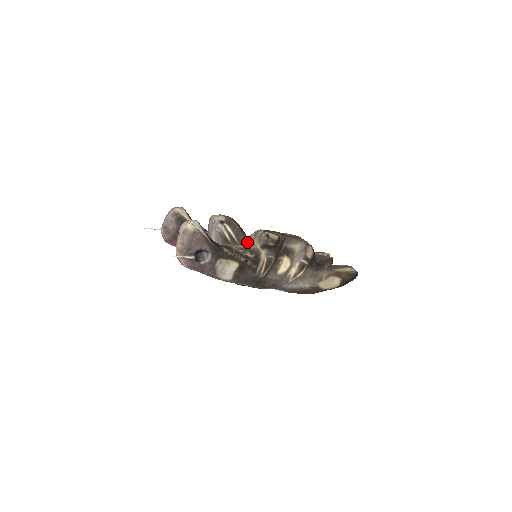
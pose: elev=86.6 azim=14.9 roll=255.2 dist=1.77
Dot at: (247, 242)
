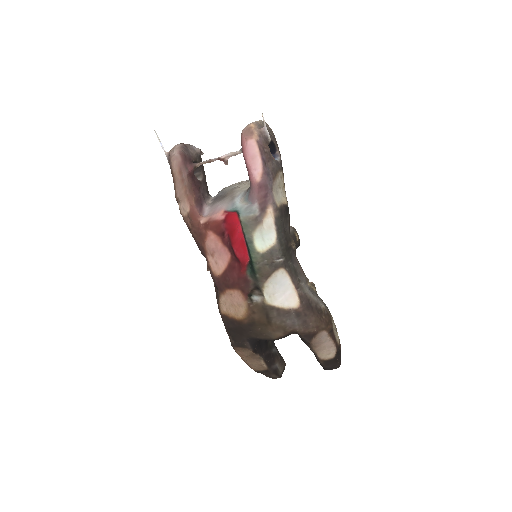
Dot at: occluded
